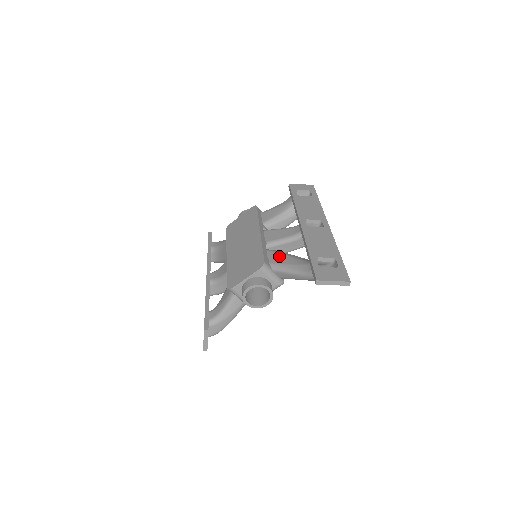
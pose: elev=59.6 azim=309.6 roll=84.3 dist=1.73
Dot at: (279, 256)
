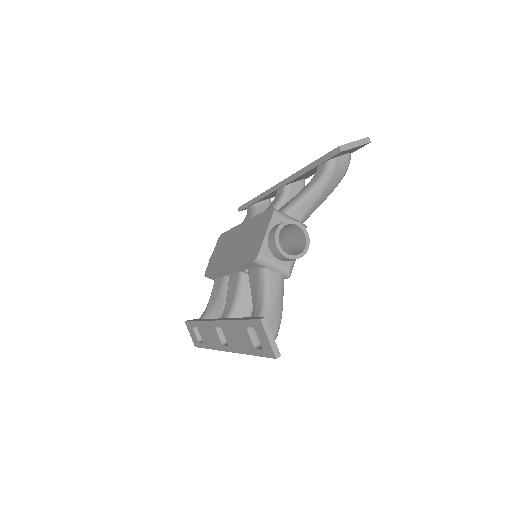
Dot at: (281, 207)
